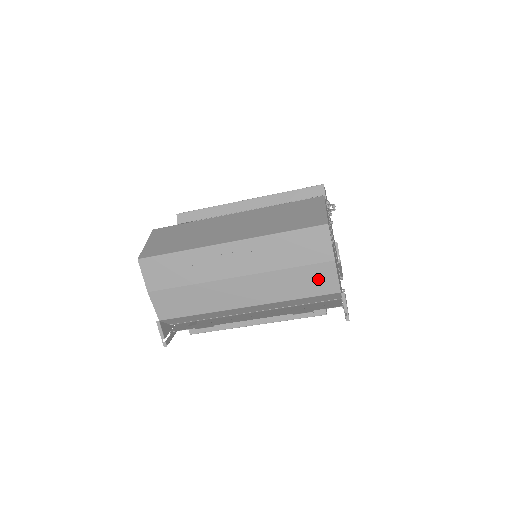
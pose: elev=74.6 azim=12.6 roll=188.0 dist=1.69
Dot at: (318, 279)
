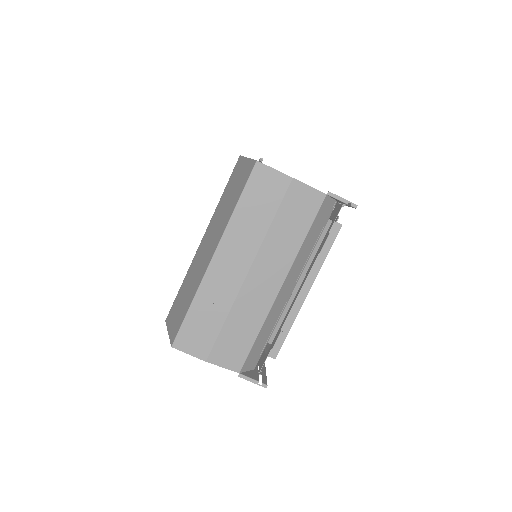
Dot at: (300, 205)
